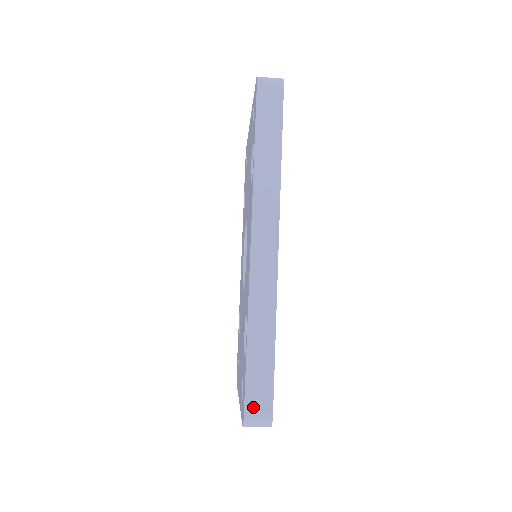
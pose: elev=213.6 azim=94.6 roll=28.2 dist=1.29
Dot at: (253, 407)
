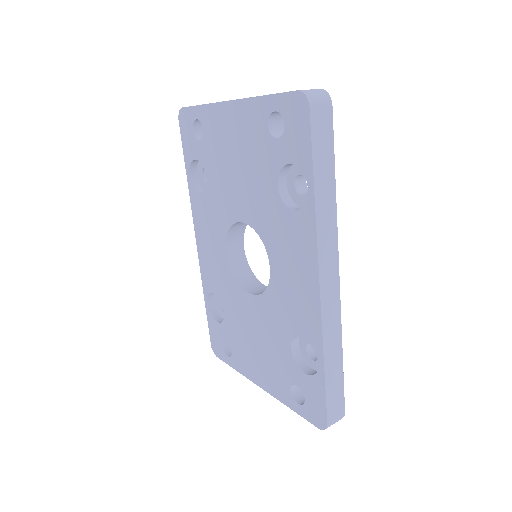
Dot at: (333, 415)
